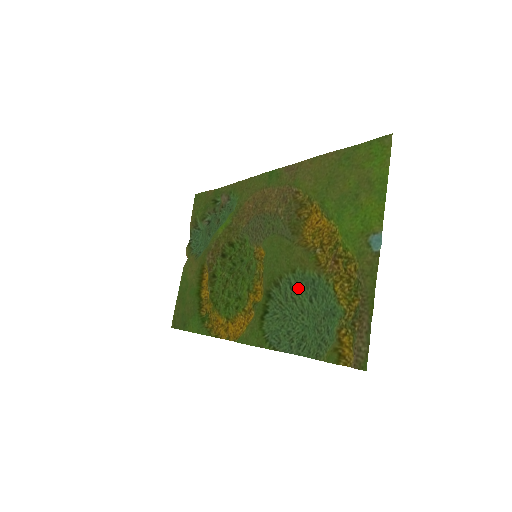
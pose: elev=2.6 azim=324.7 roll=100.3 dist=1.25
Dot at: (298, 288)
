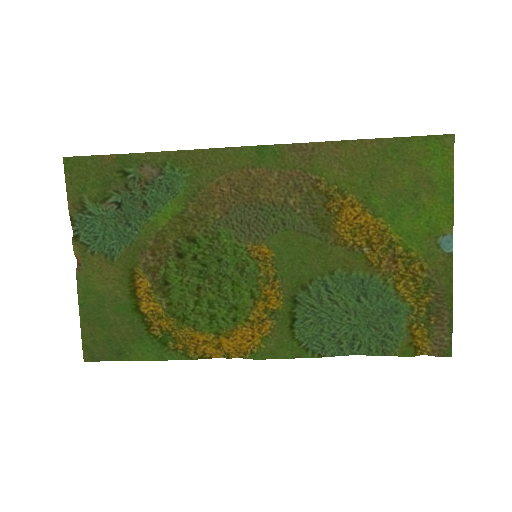
Dot at: (339, 289)
